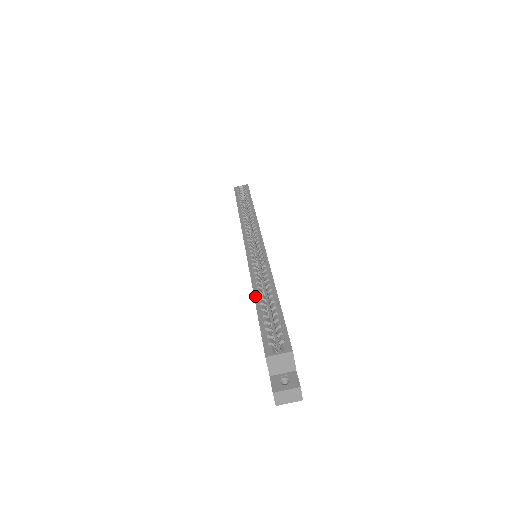
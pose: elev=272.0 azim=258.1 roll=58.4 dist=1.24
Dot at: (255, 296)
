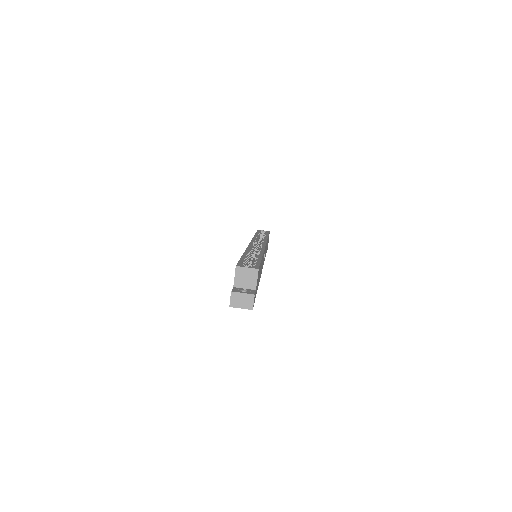
Dot at: (244, 253)
